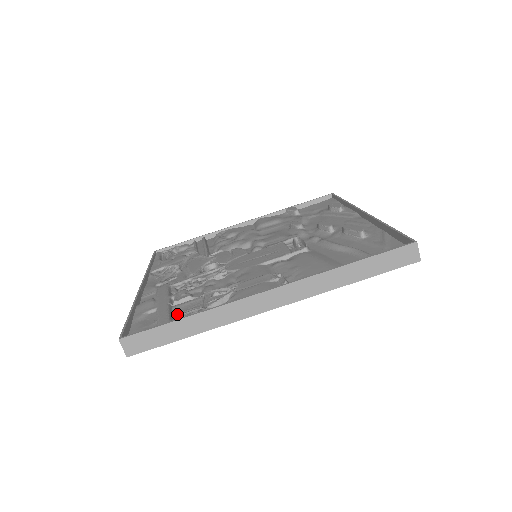
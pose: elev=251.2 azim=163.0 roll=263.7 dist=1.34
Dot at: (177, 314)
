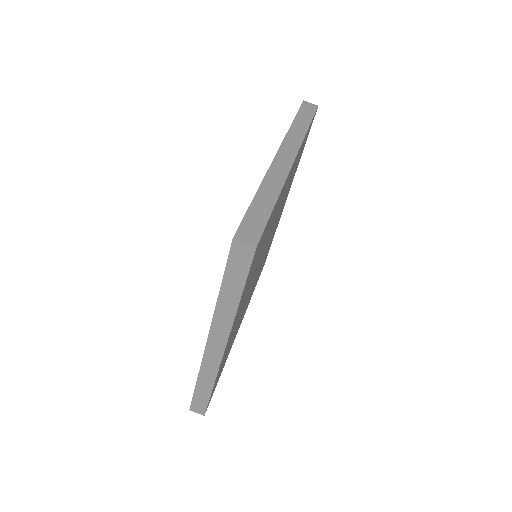
Dot at: occluded
